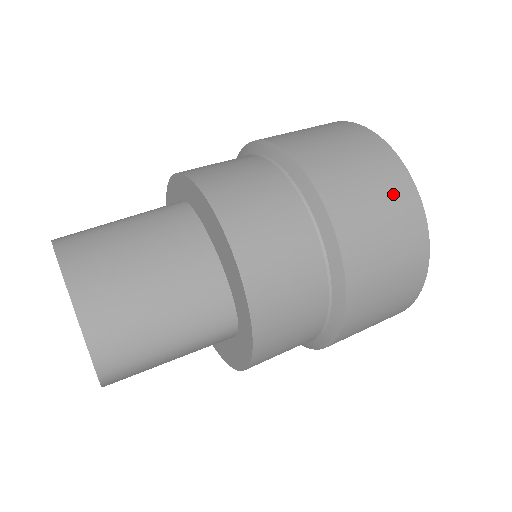
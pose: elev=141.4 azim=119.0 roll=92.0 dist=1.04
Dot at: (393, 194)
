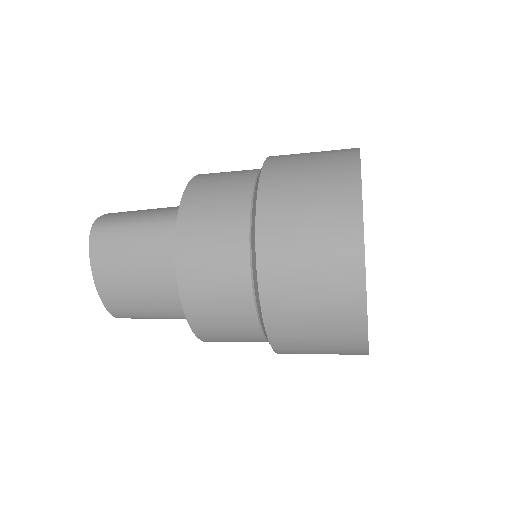
Dot at: occluded
